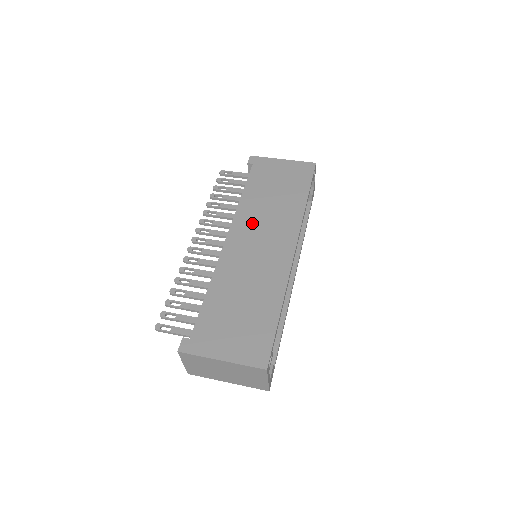
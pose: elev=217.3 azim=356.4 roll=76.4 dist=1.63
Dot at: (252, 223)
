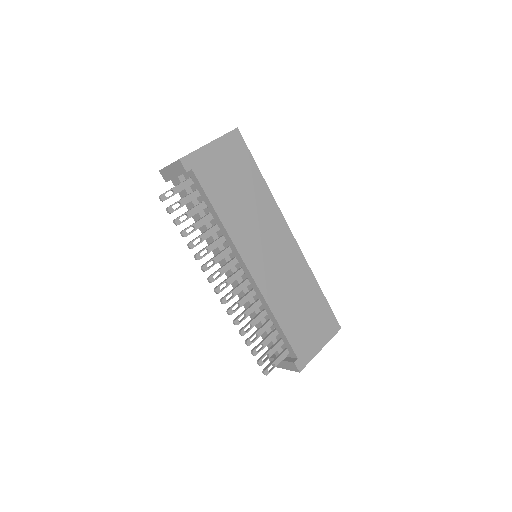
Dot at: (251, 239)
